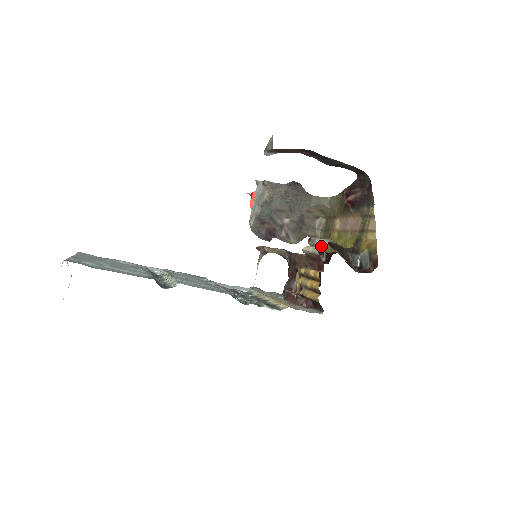
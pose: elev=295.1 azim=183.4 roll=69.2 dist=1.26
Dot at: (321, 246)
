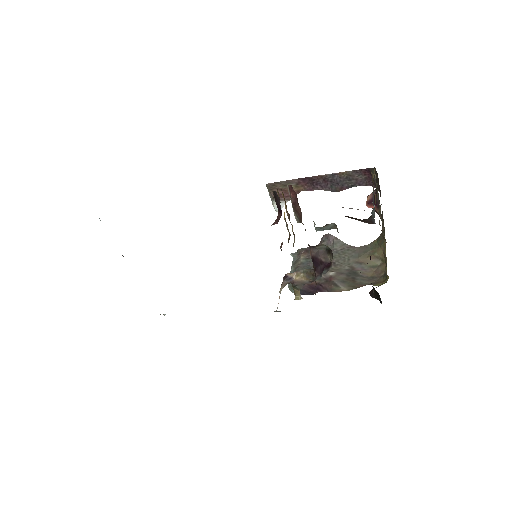
Dot at: occluded
